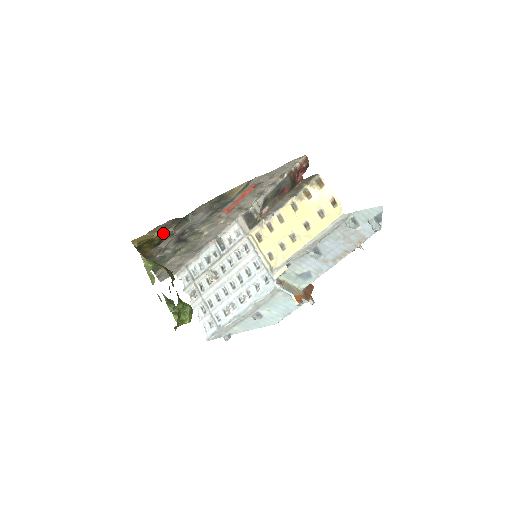
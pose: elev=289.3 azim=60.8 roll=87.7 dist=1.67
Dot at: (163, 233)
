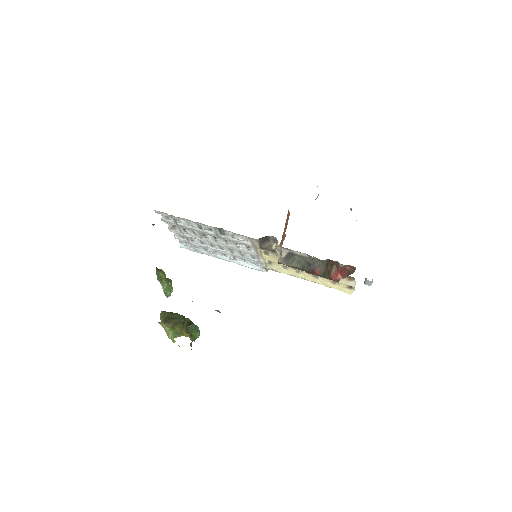
Dot at: occluded
